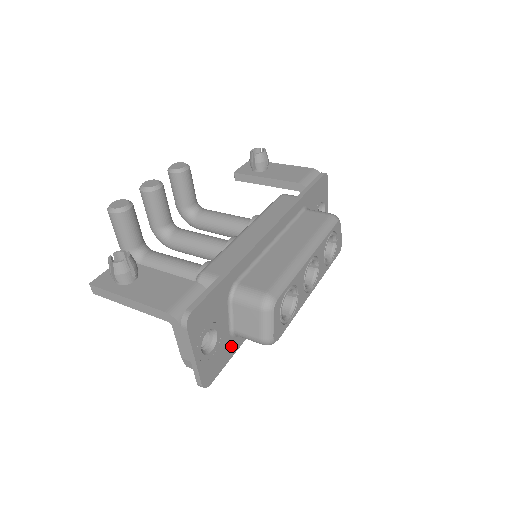
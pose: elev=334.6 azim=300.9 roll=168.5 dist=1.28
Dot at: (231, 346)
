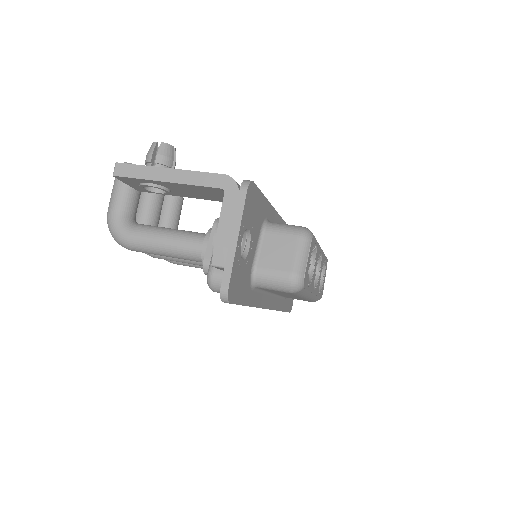
Dot at: (247, 289)
